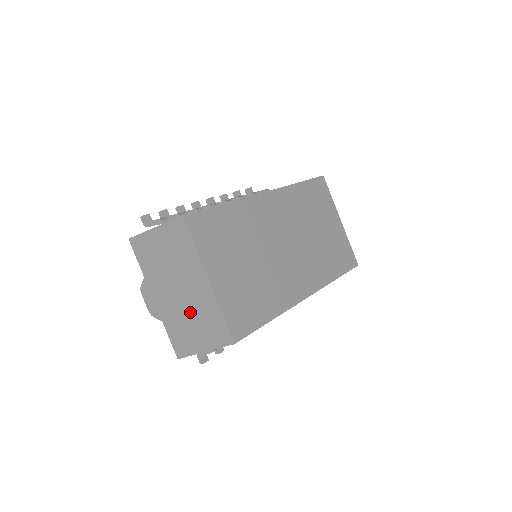
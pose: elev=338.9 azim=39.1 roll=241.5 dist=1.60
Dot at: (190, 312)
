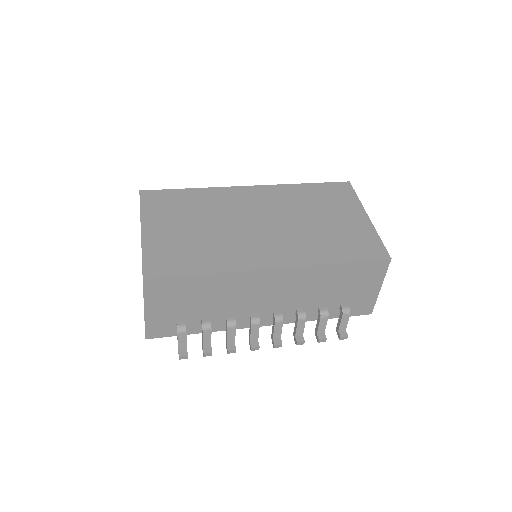
Dot at: occluded
